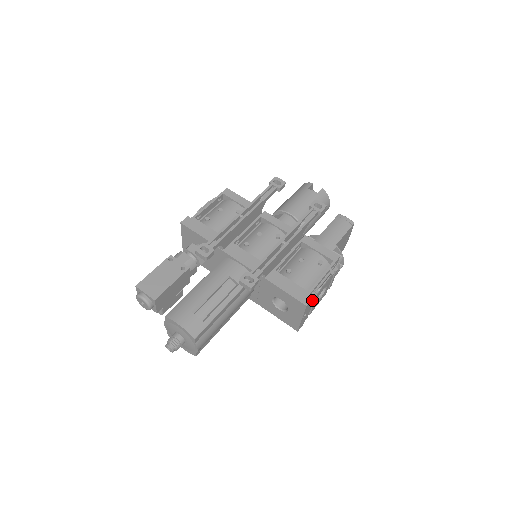
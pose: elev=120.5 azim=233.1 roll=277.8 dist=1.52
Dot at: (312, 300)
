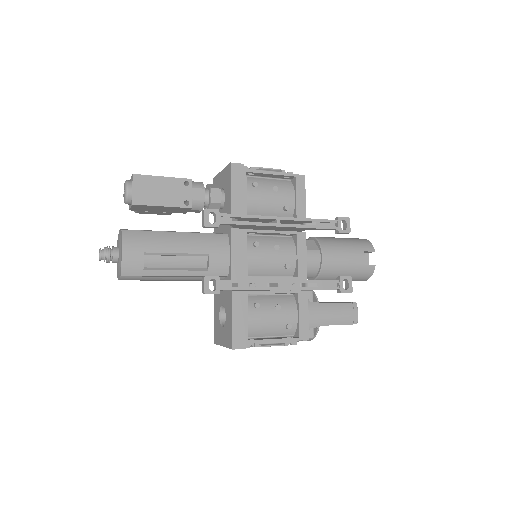
Dot at: occluded
